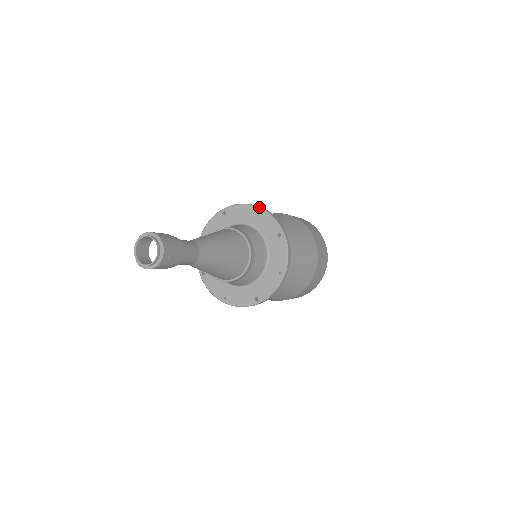
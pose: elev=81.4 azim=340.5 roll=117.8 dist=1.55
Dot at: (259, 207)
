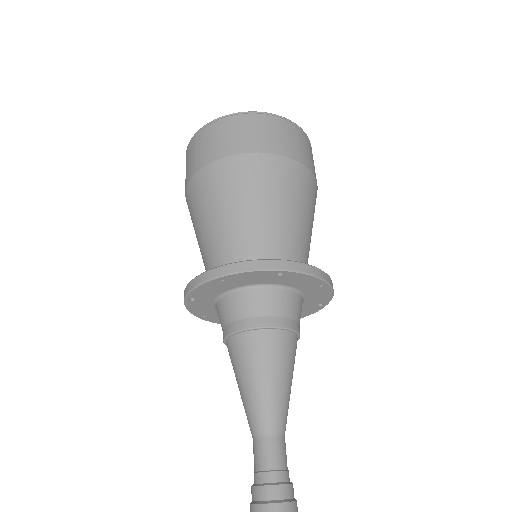
Dot at: (221, 277)
